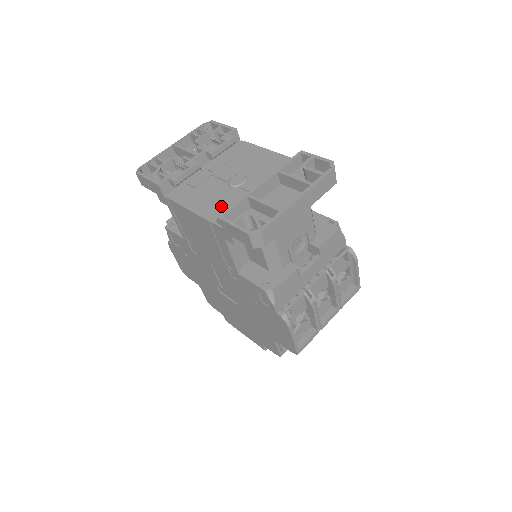
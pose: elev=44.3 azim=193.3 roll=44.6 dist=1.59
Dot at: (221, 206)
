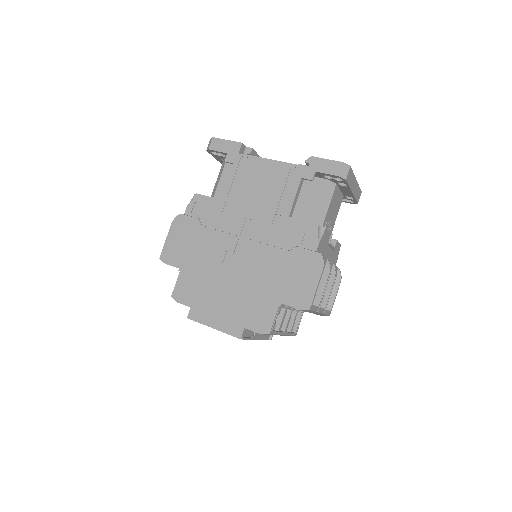
Dot at: occluded
